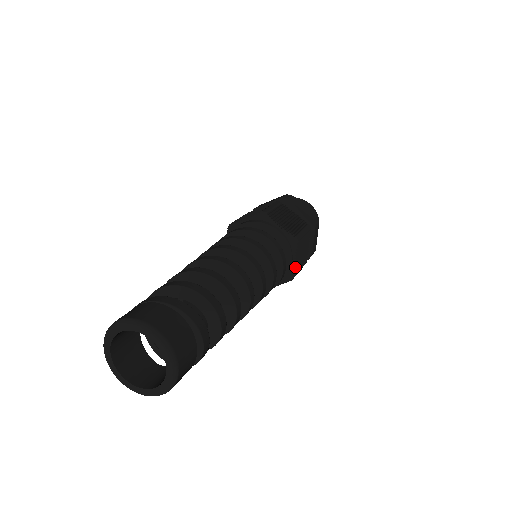
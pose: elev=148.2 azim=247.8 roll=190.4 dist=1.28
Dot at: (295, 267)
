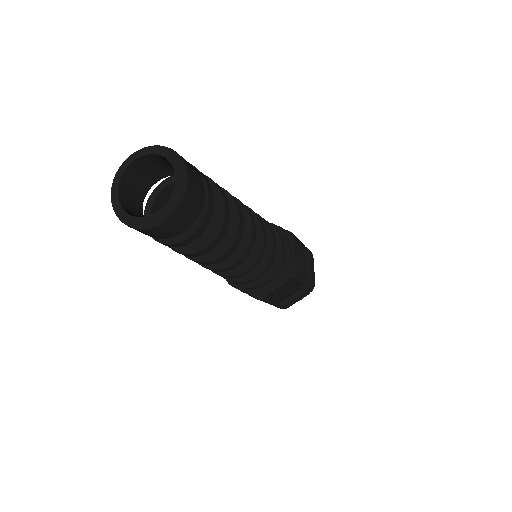
Dot at: (272, 293)
